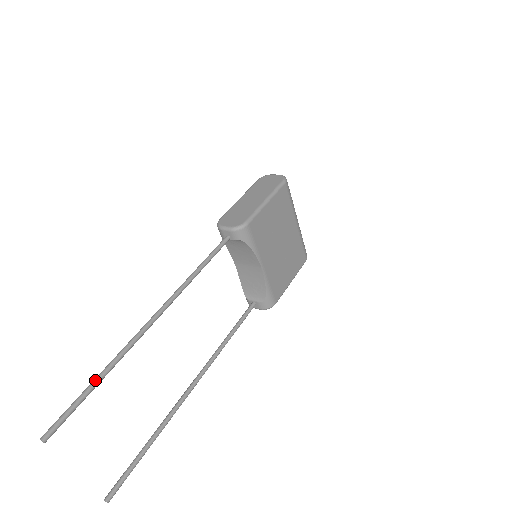
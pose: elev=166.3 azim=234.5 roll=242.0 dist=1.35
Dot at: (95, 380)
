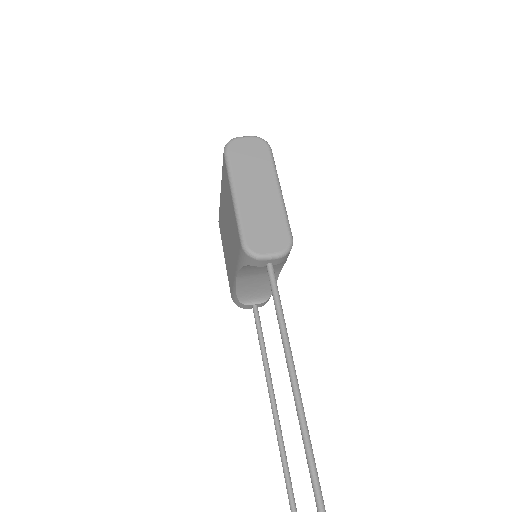
Dot at: out of frame
